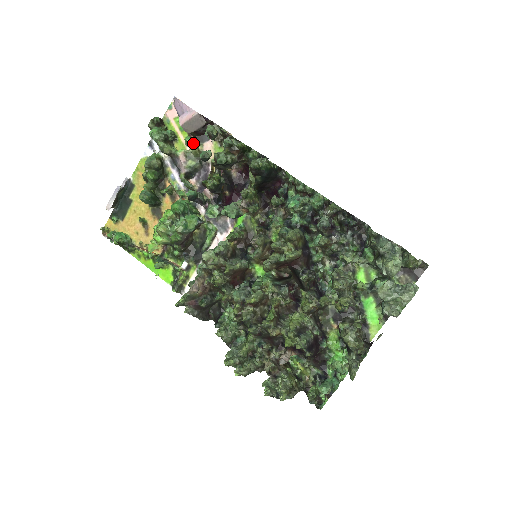
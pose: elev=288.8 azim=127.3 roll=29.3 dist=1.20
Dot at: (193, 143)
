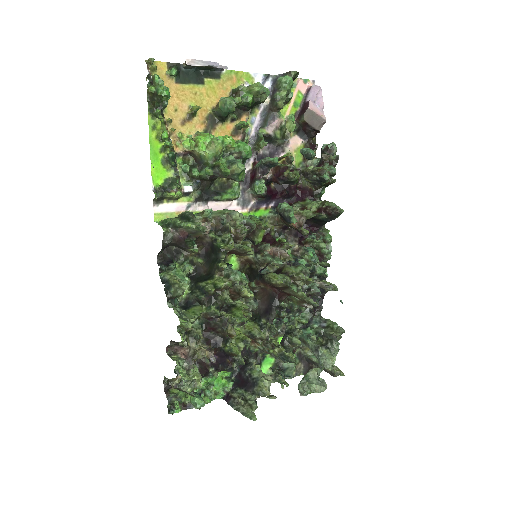
Dot at: (295, 126)
